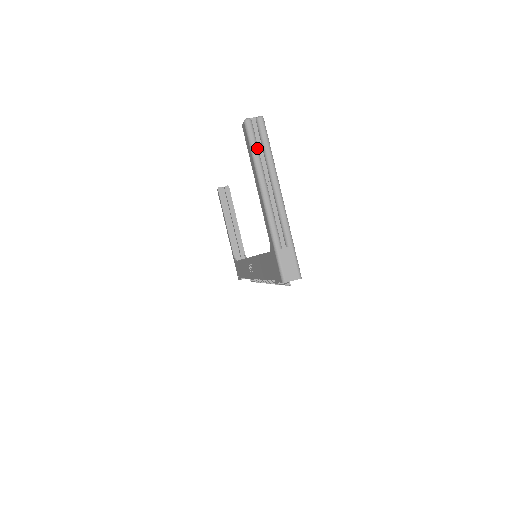
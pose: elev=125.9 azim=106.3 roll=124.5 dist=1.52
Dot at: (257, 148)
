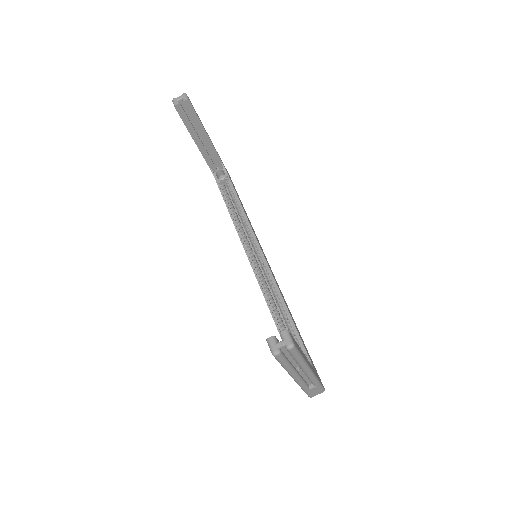
Dot at: (288, 363)
